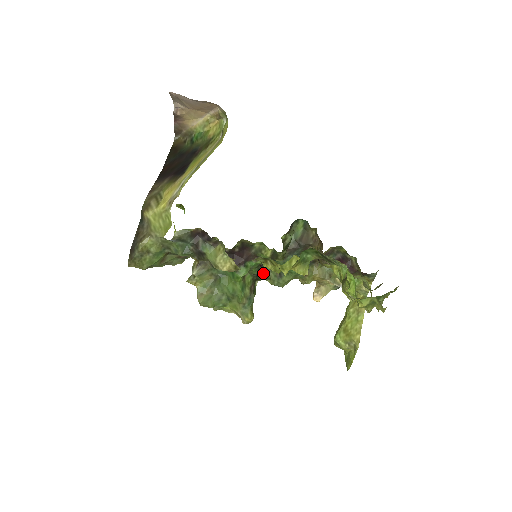
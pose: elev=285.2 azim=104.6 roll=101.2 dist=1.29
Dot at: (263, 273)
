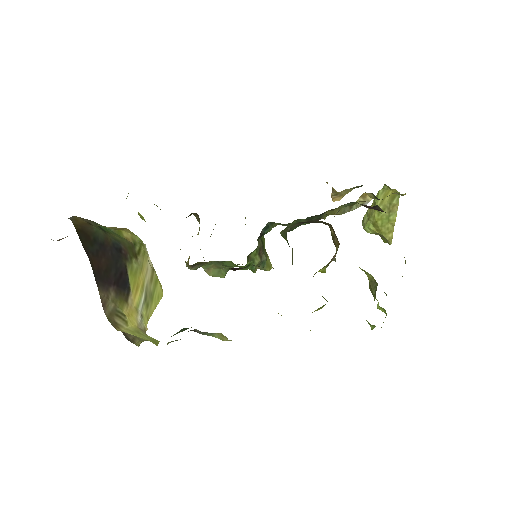
Dot at: (267, 231)
